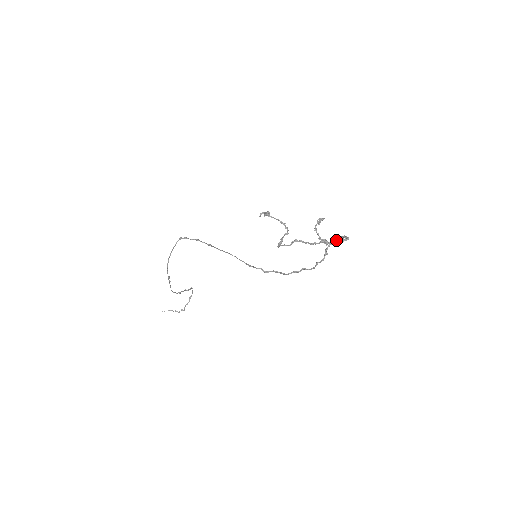
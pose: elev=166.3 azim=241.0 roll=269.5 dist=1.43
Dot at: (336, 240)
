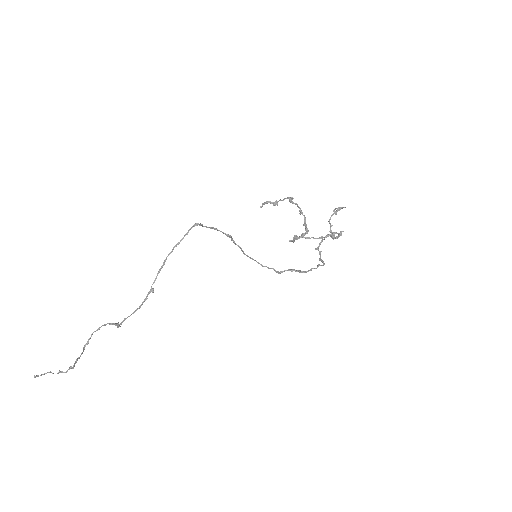
Dot at: occluded
